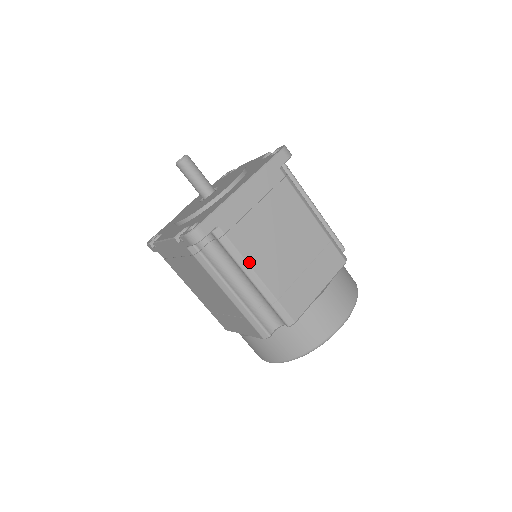
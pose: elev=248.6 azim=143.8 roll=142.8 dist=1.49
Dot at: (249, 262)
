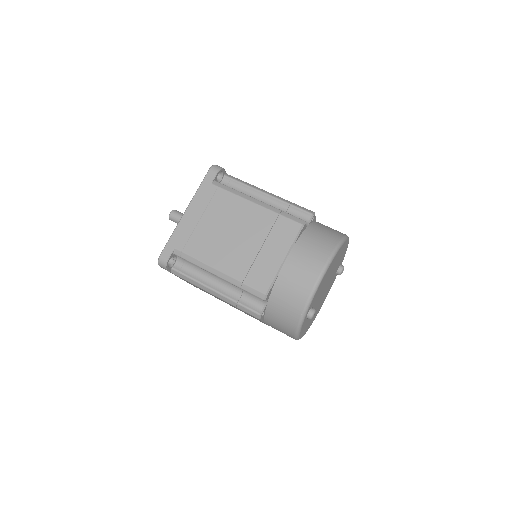
Dot at: (208, 263)
